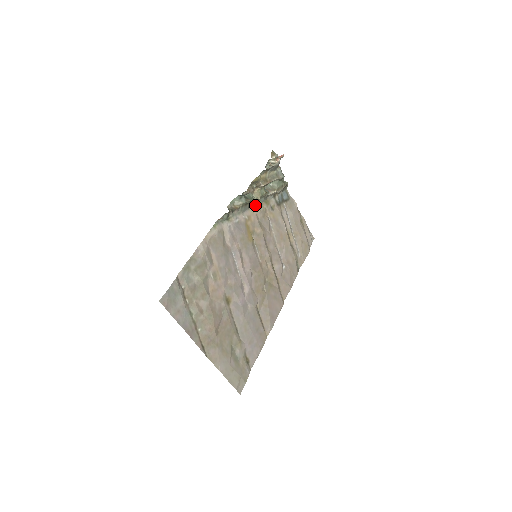
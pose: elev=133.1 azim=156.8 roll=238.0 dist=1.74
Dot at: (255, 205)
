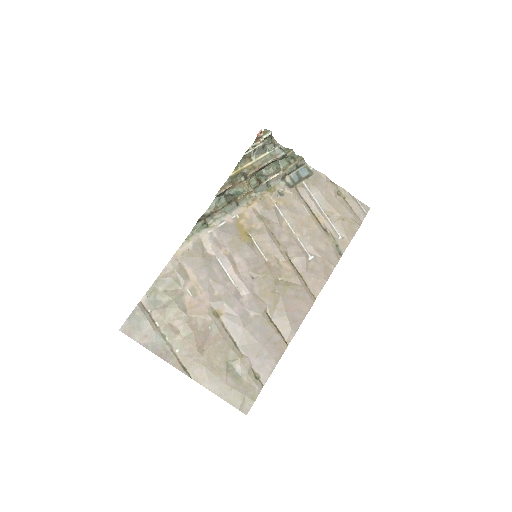
Dot at: (251, 199)
